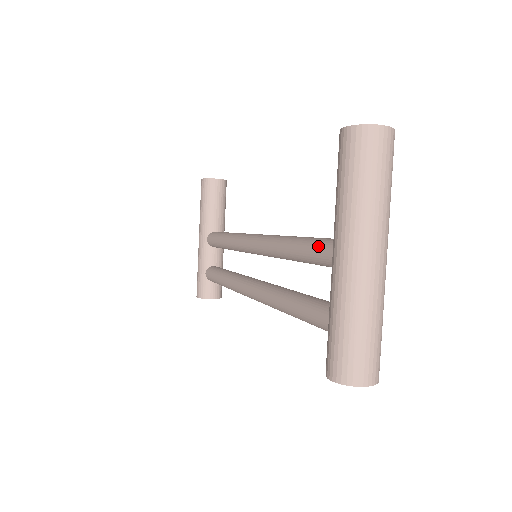
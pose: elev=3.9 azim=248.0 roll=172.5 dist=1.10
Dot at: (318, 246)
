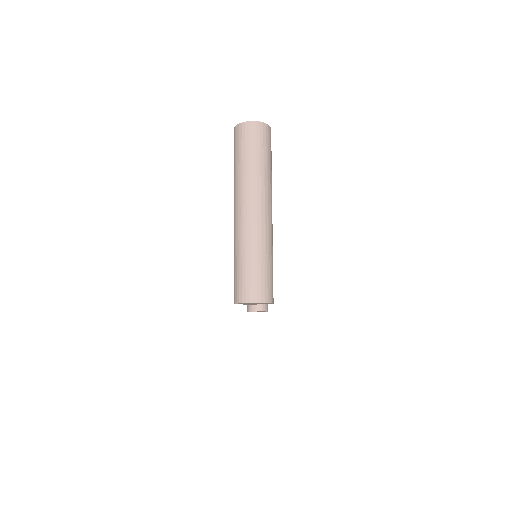
Dot at: occluded
